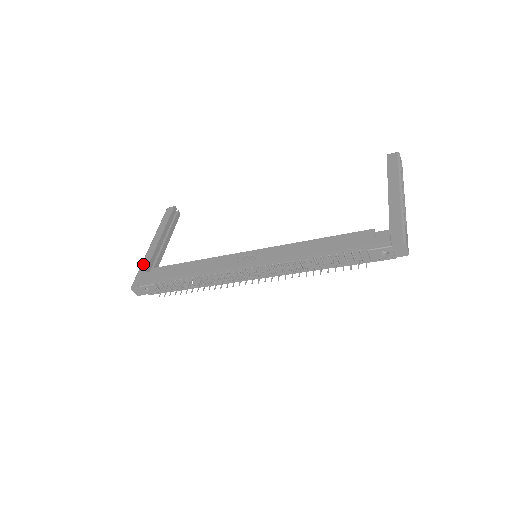
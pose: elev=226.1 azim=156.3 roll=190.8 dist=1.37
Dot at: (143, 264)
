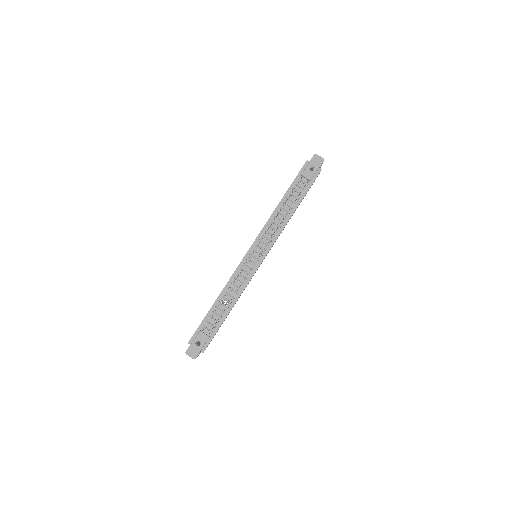
Dot at: occluded
